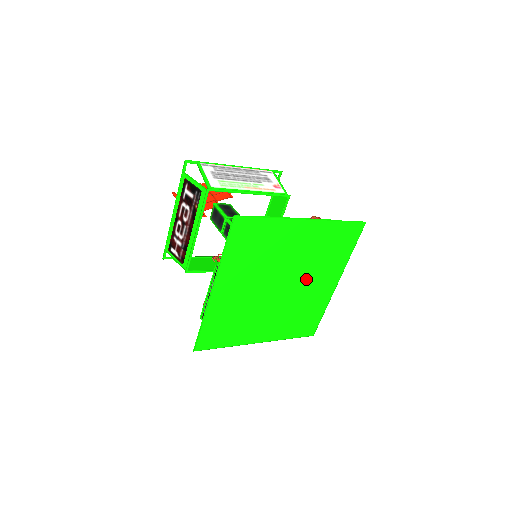
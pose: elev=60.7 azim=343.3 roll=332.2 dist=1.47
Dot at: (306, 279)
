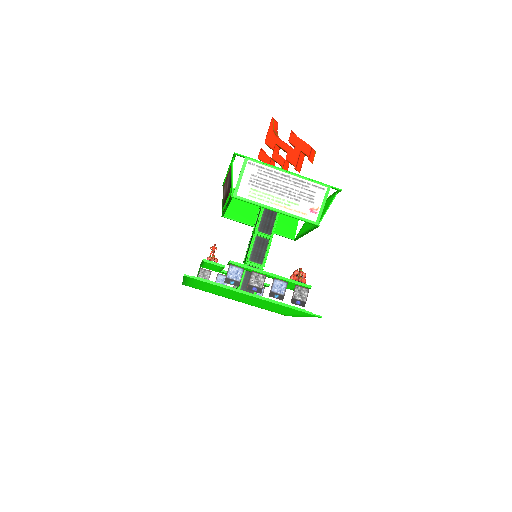
Dot at: occluded
